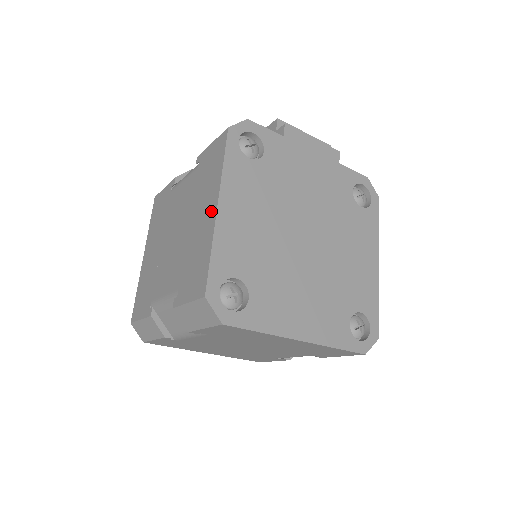
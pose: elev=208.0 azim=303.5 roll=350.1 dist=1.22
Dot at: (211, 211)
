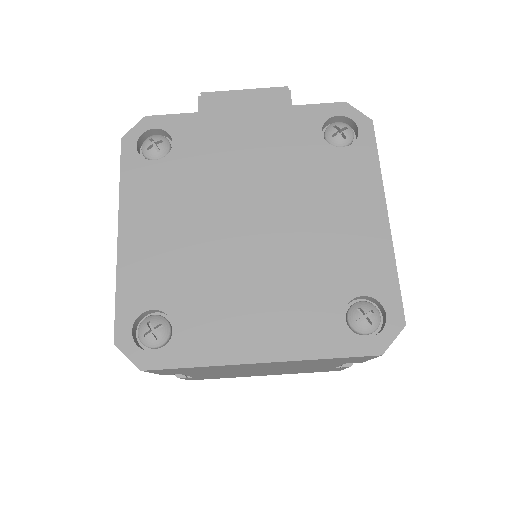
Dot at: occluded
